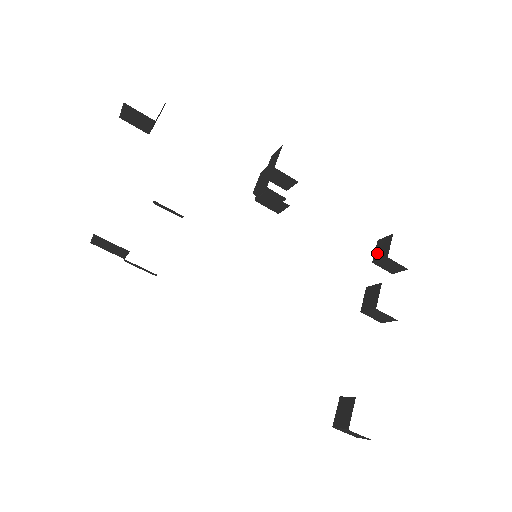
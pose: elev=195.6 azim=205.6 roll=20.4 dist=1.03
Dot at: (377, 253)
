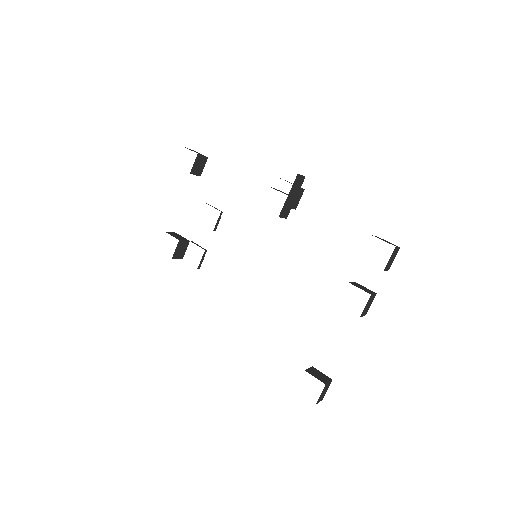
Dot at: occluded
